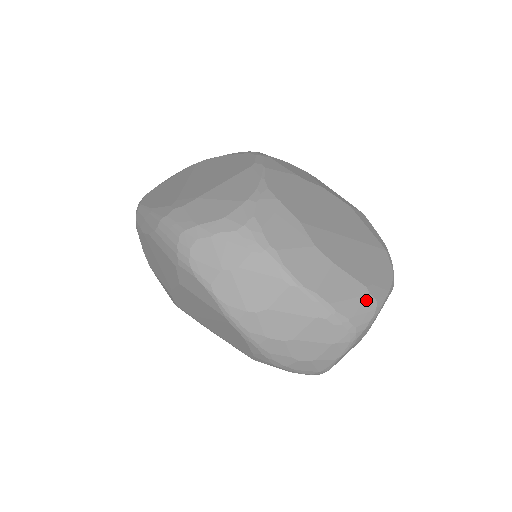
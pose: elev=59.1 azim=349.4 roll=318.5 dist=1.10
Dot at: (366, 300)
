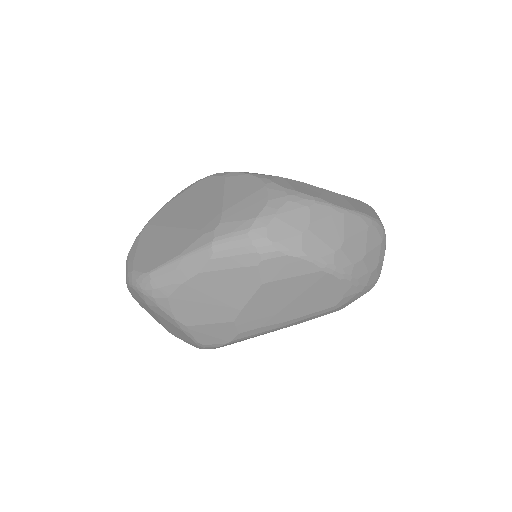
Dot at: (369, 207)
